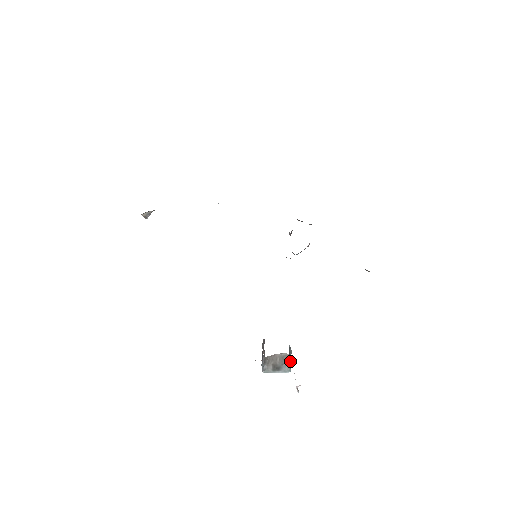
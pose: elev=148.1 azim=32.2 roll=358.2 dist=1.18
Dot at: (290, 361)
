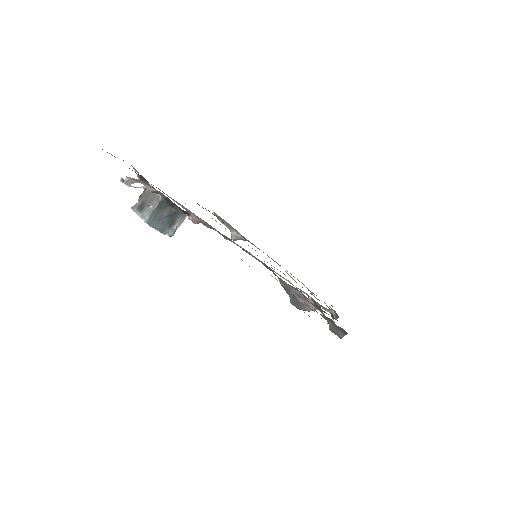
Dot at: (153, 190)
